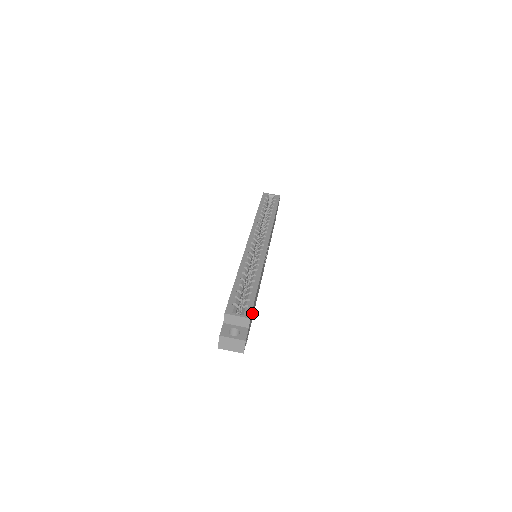
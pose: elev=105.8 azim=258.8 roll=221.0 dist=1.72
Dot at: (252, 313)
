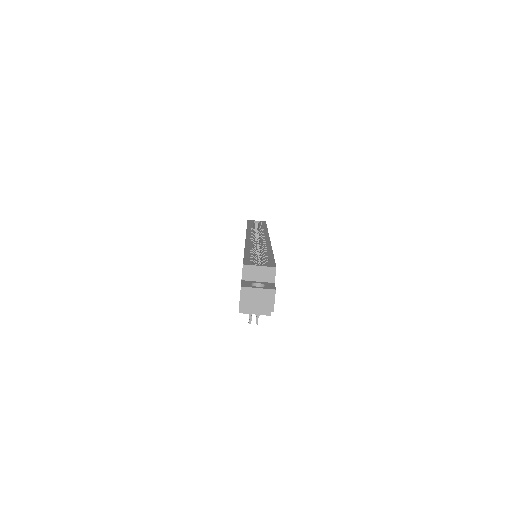
Dot at: occluded
